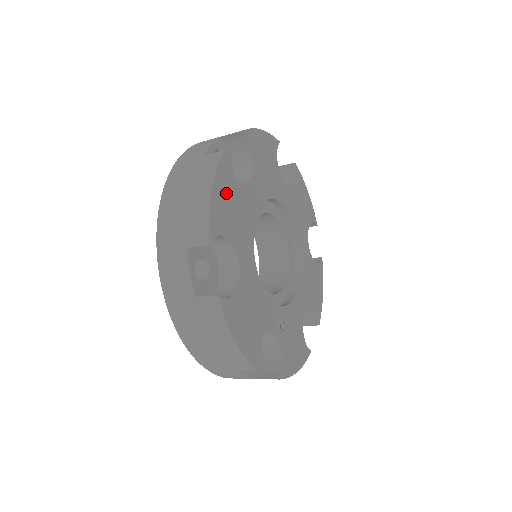
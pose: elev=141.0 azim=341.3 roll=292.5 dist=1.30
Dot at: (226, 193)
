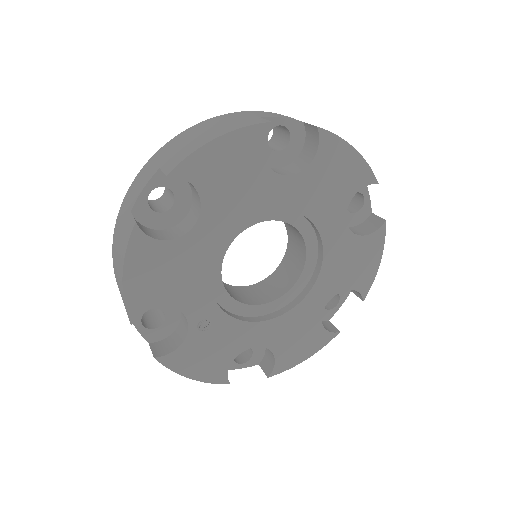
Dot at: (236, 157)
